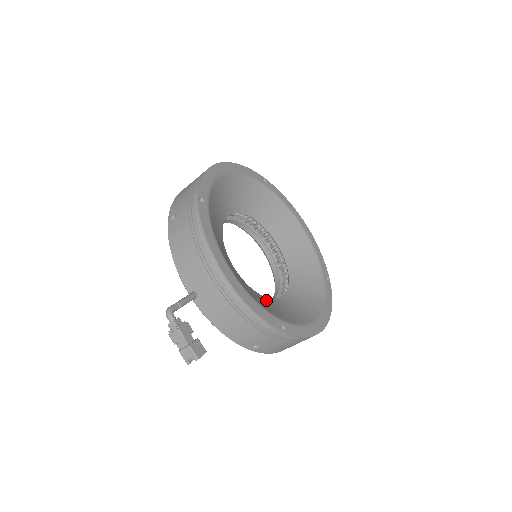
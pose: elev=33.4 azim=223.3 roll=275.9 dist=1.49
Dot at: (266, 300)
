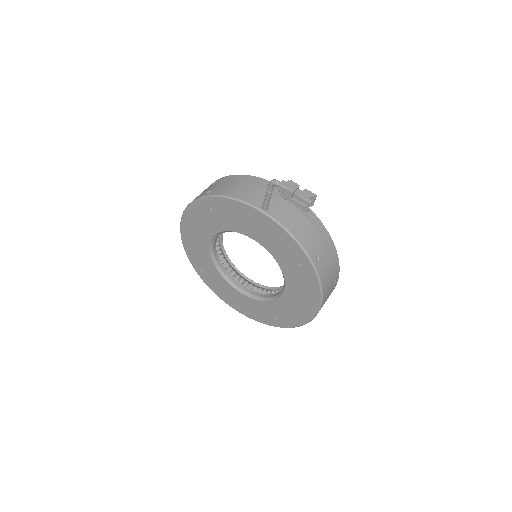
Dot at: occluded
